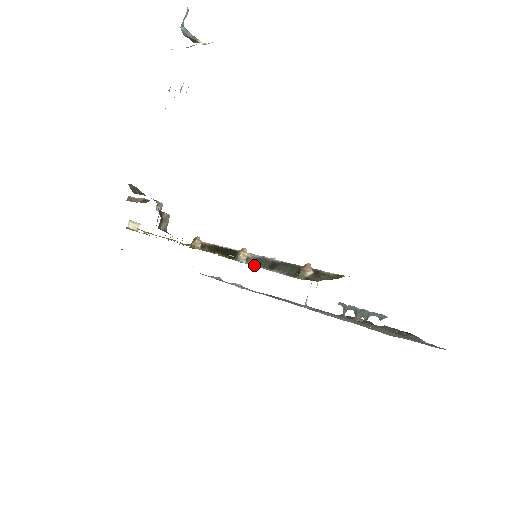
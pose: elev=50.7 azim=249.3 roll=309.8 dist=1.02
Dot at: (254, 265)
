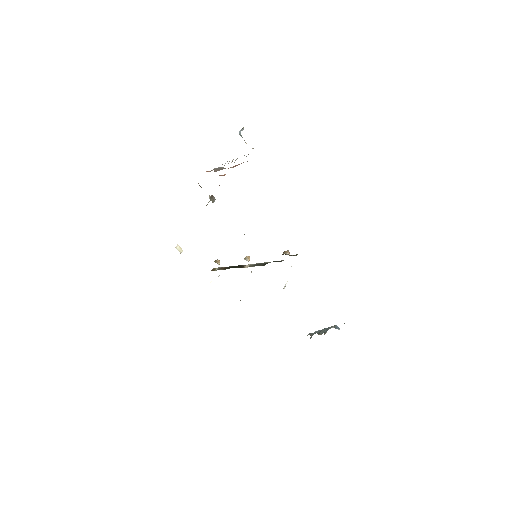
Dot at: (253, 266)
